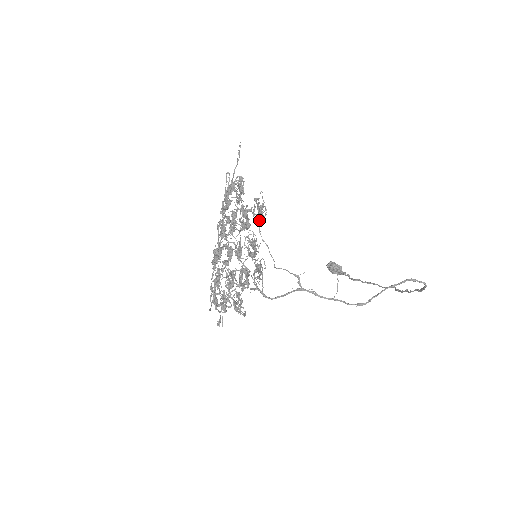
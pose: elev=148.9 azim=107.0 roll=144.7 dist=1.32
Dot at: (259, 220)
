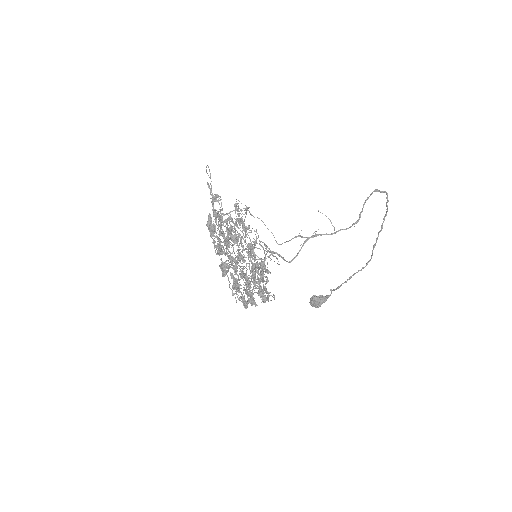
Dot at: occluded
